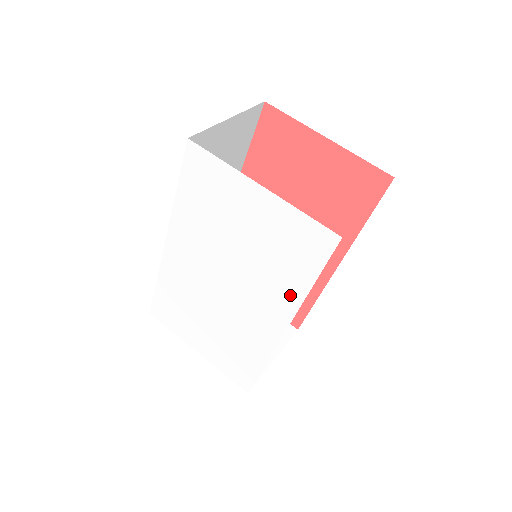
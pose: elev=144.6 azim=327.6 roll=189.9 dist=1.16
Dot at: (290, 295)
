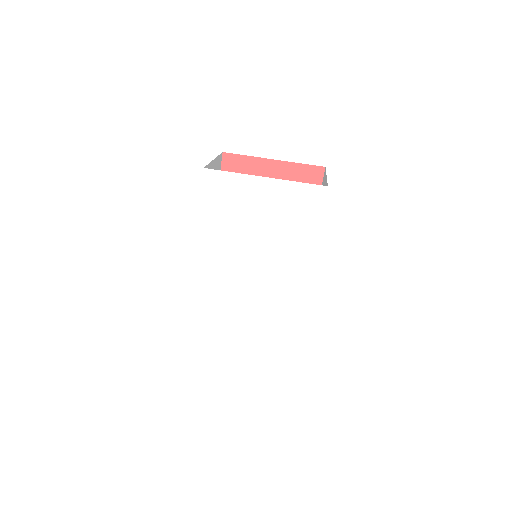
Dot at: (304, 249)
